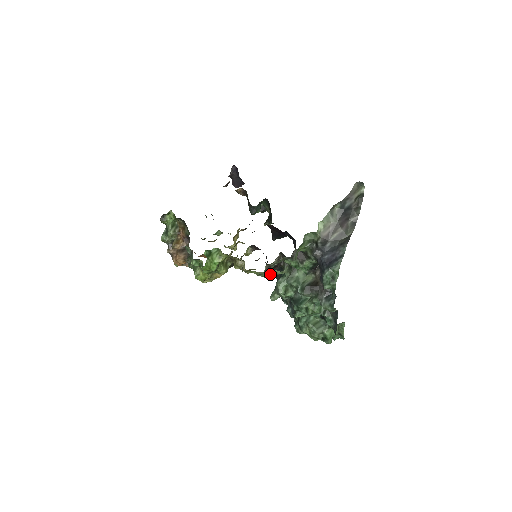
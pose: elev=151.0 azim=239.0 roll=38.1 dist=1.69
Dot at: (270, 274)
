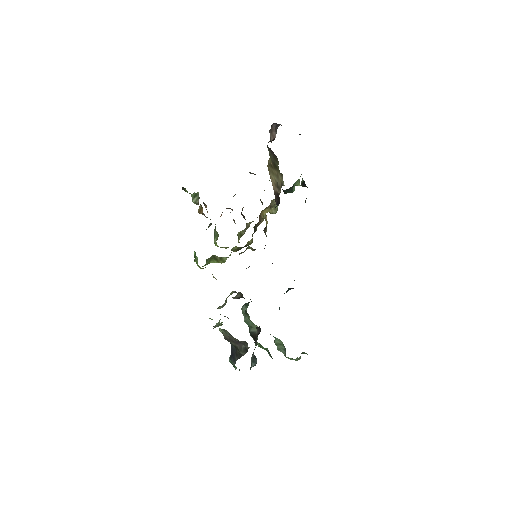
Dot at: (209, 318)
